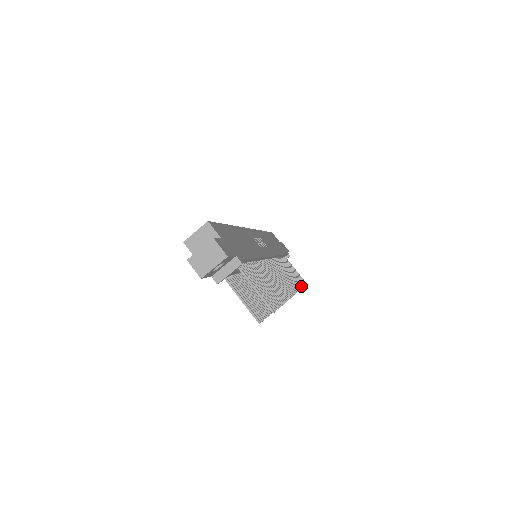
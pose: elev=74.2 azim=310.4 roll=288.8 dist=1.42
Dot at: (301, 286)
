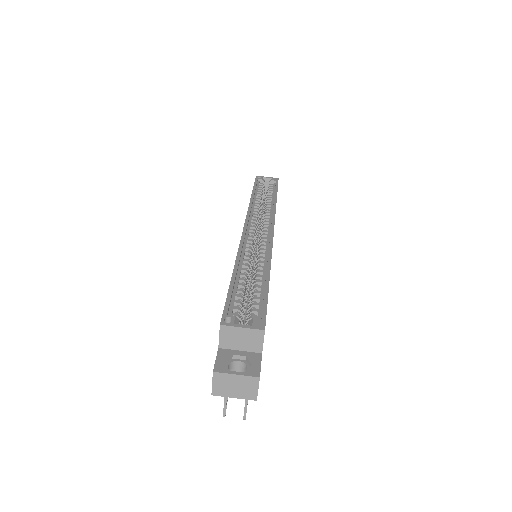
Dot at: occluded
